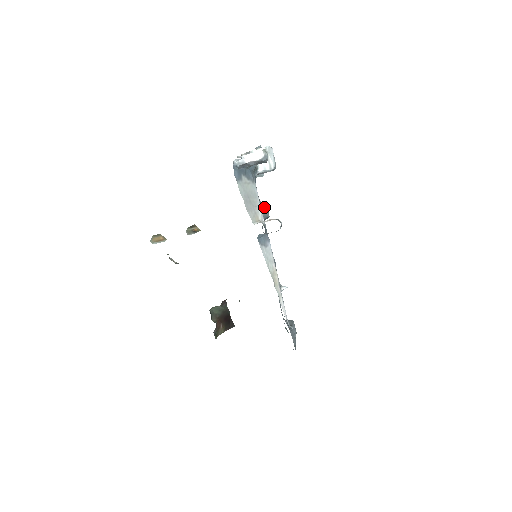
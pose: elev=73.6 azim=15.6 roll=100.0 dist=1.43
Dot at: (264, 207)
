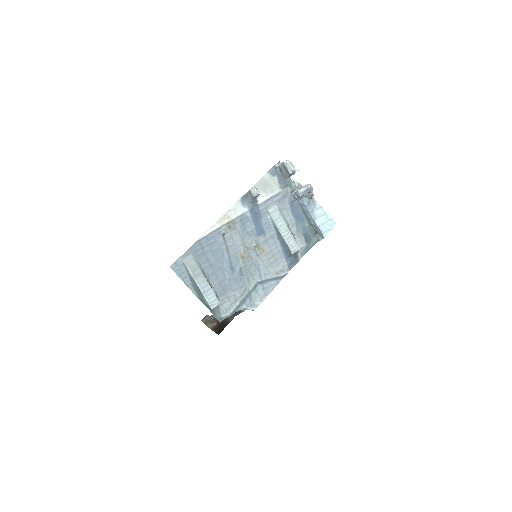
Dot at: (287, 230)
